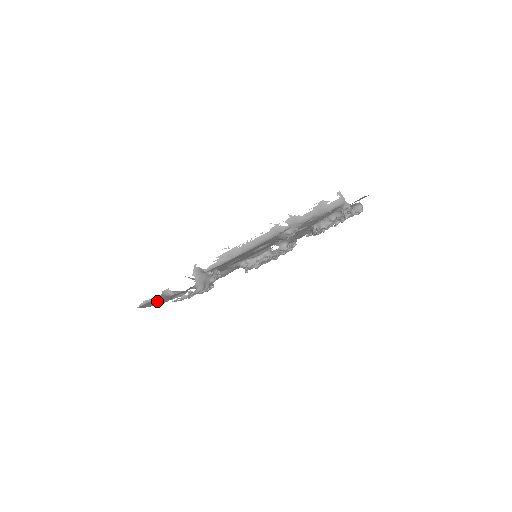
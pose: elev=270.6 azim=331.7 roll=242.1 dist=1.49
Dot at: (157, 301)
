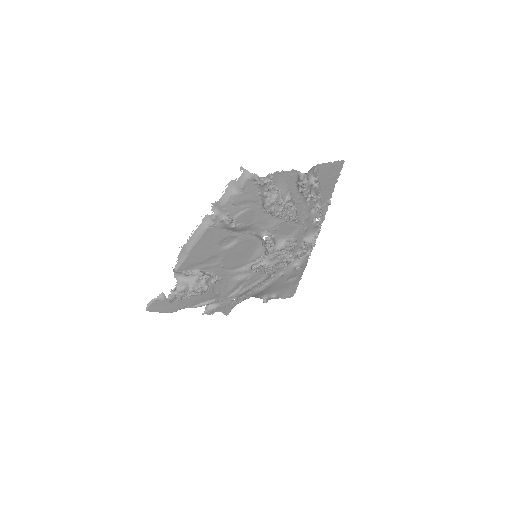
Dot at: (166, 306)
